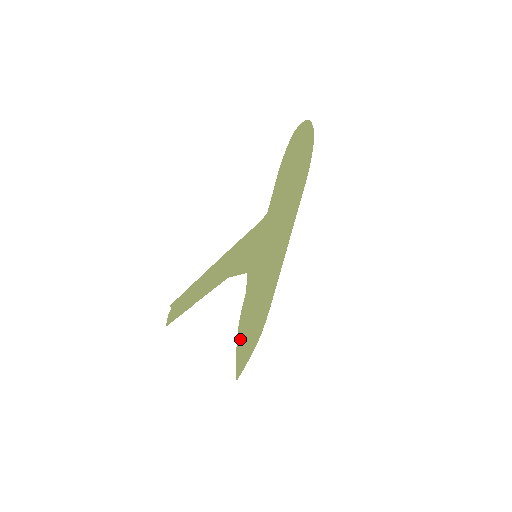
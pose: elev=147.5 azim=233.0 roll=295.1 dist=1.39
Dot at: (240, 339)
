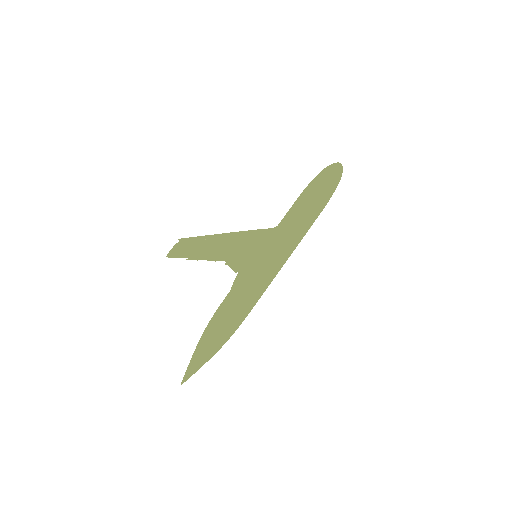
Dot at: (205, 337)
